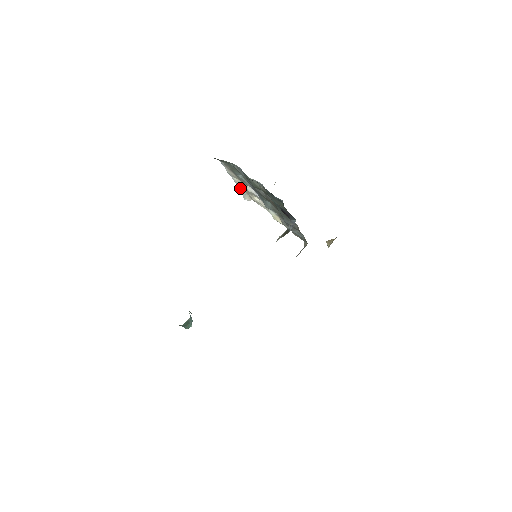
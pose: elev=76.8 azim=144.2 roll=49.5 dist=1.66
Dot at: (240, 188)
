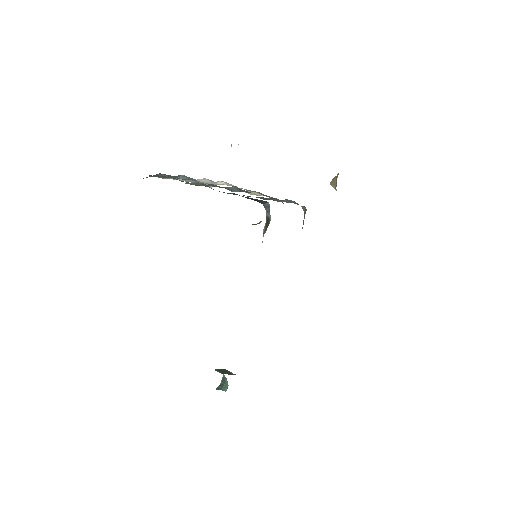
Dot at: occluded
